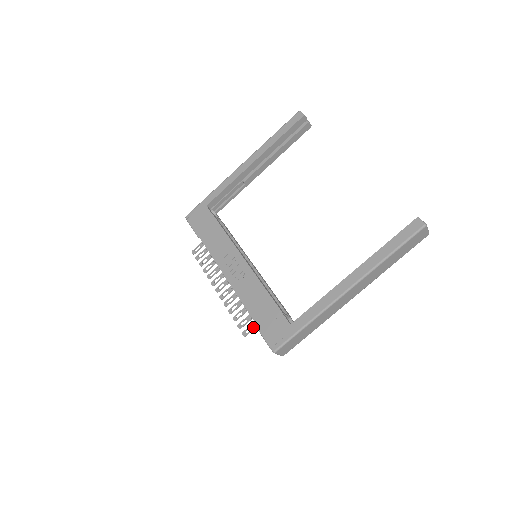
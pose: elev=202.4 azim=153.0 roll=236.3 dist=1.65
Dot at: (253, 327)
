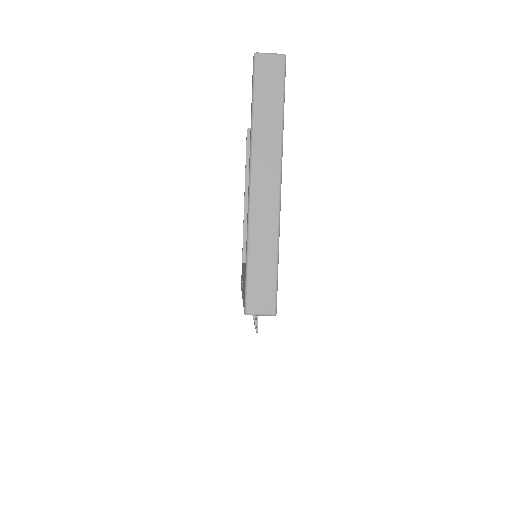
Dot at: occluded
